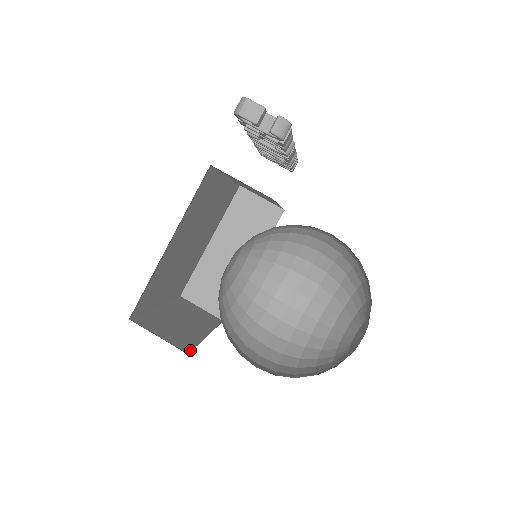
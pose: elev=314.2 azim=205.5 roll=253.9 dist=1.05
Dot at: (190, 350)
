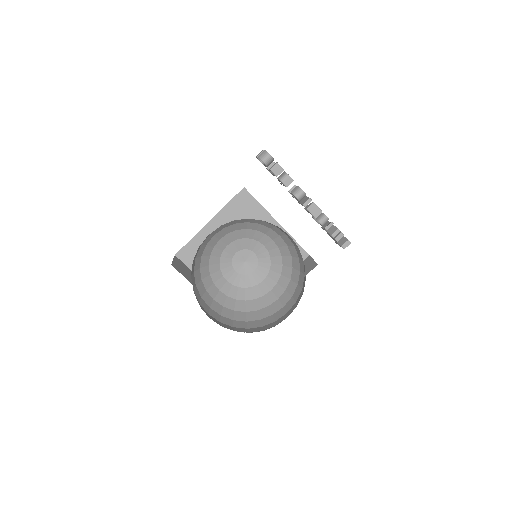
Dot at: (177, 270)
